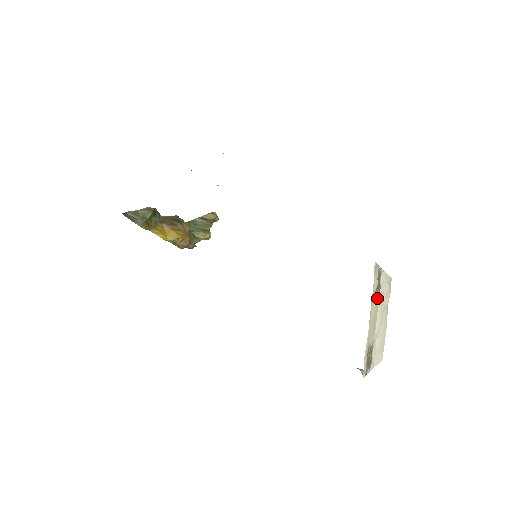
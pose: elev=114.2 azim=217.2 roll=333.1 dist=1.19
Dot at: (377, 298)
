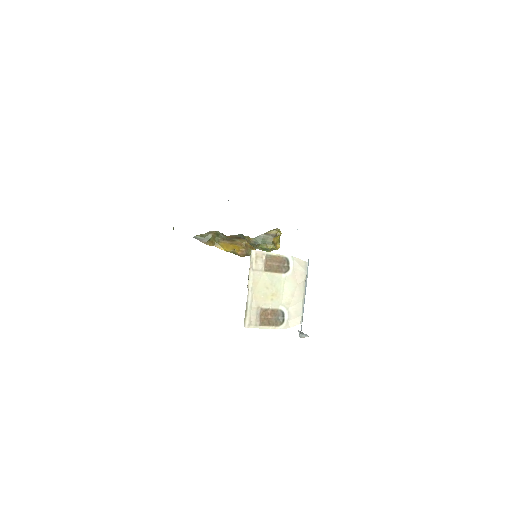
Dot at: (280, 276)
